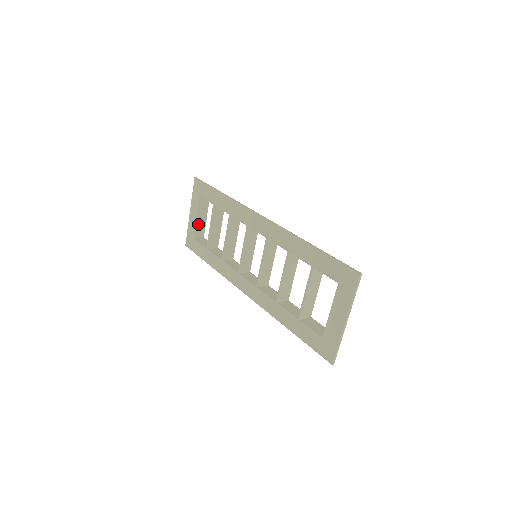
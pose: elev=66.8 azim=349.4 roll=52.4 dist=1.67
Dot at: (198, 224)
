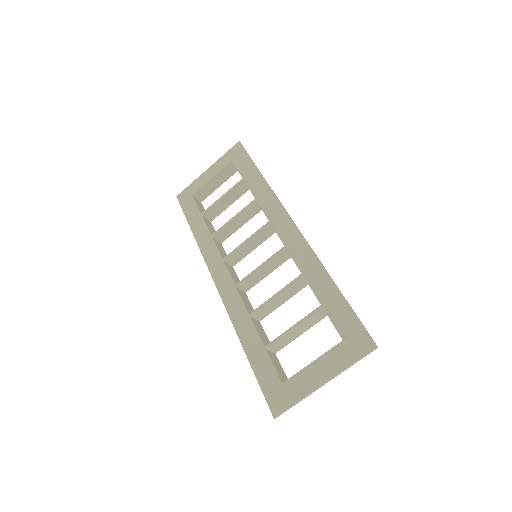
Dot at: (208, 186)
